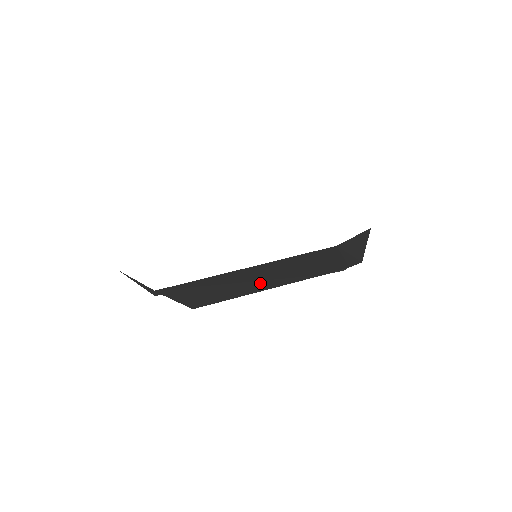
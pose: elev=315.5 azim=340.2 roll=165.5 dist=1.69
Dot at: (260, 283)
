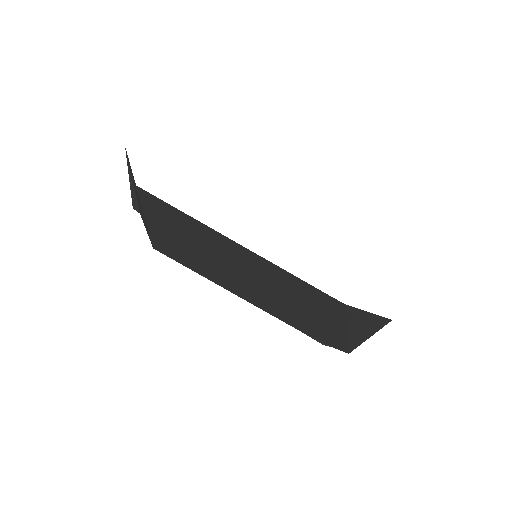
Dot at: (237, 279)
